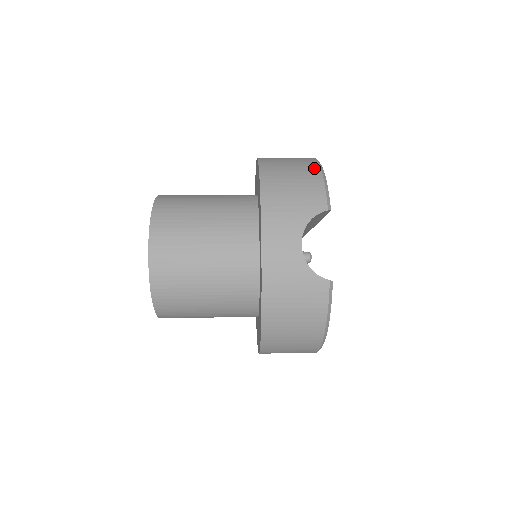
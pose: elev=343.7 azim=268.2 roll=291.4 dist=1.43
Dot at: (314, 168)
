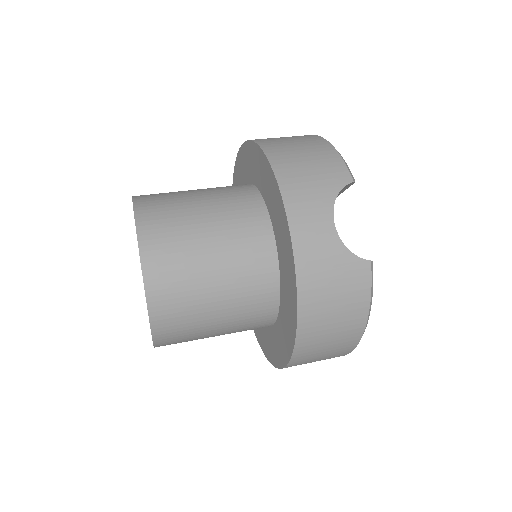
Dot at: (320, 141)
